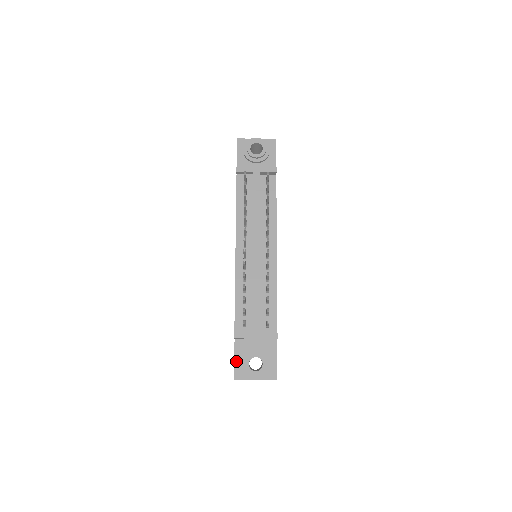
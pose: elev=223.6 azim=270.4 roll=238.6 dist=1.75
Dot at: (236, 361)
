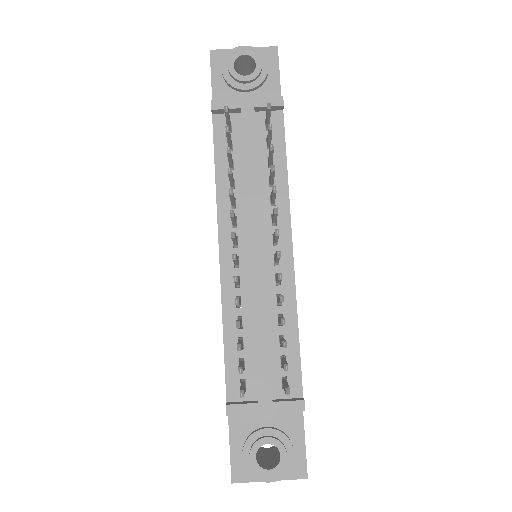
Dot at: (233, 450)
